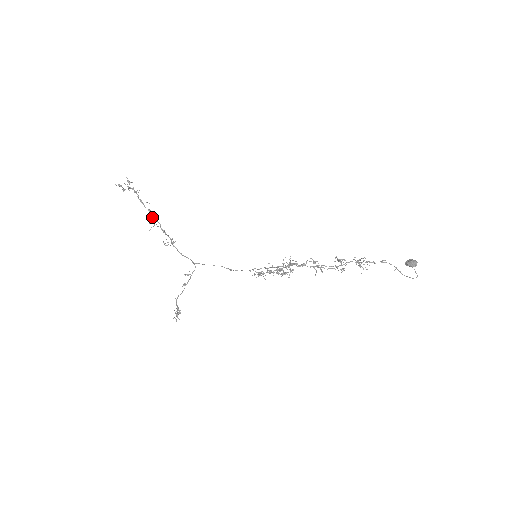
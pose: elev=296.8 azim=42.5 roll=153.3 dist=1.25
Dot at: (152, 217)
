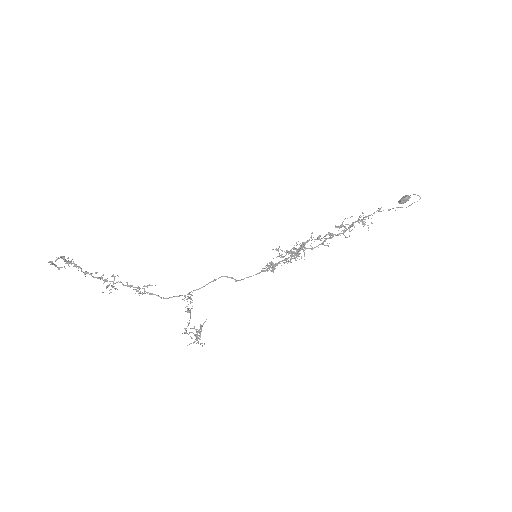
Dot at: (107, 280)
